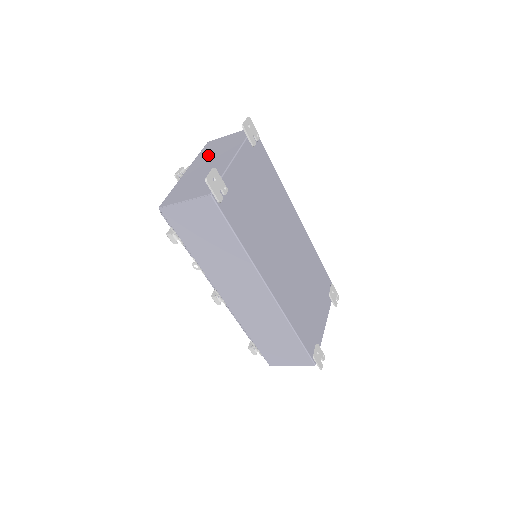
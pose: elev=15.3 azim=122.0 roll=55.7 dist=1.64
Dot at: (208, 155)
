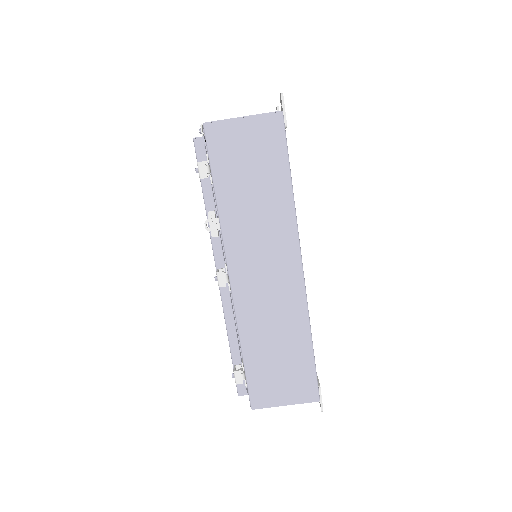
Dot at: occluded
